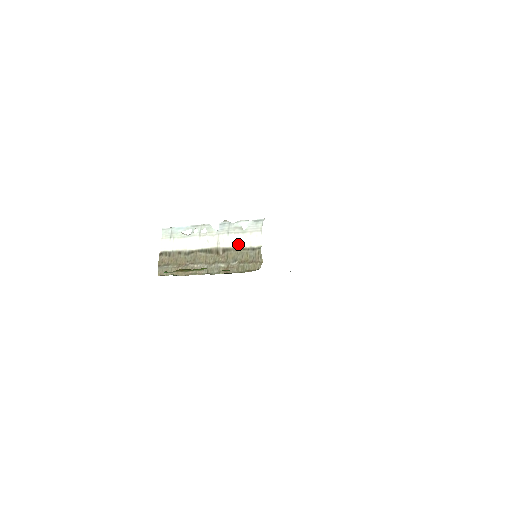
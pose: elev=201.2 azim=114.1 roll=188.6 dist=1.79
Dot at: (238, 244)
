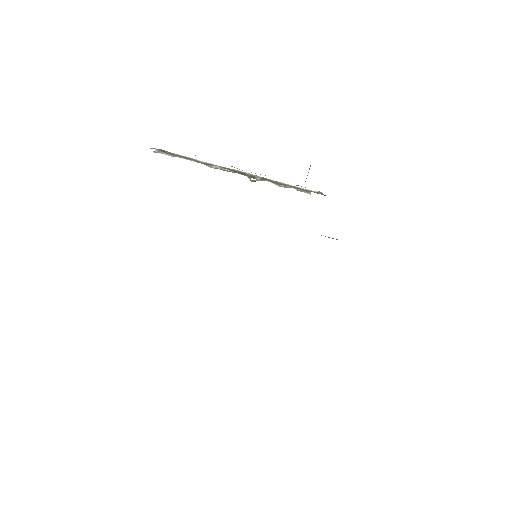
Dot at: (284, 183)
